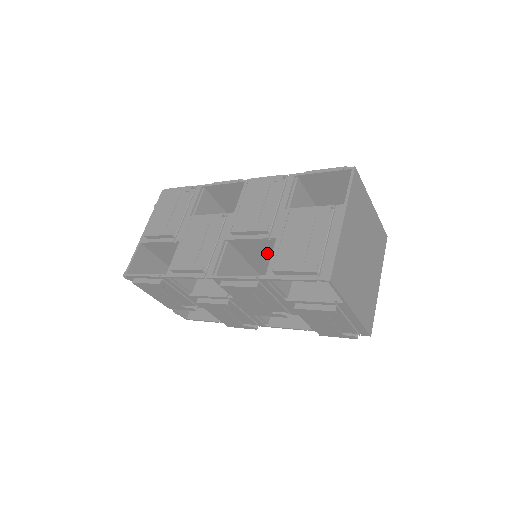
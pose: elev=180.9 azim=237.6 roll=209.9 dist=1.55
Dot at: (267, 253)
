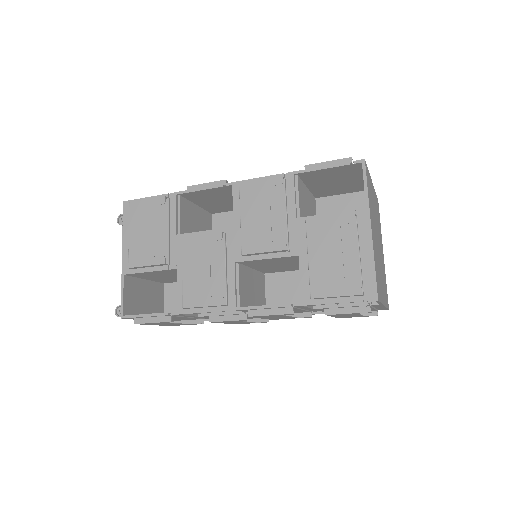
Dot at: (281, 263)
